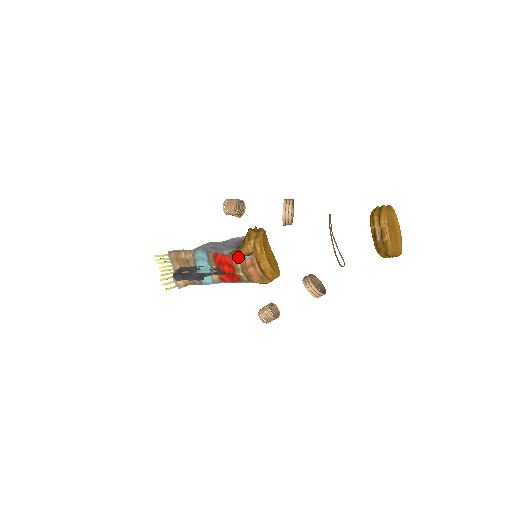
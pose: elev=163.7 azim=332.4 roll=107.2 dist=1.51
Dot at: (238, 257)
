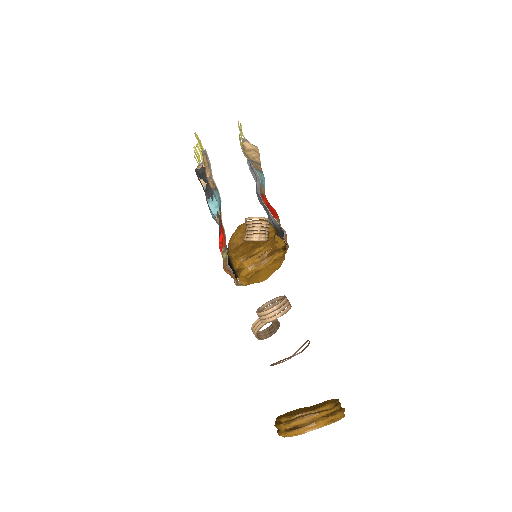
Dot at: (226, 254)
